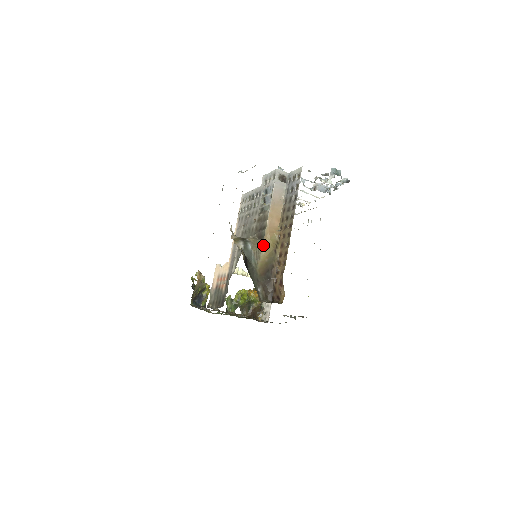
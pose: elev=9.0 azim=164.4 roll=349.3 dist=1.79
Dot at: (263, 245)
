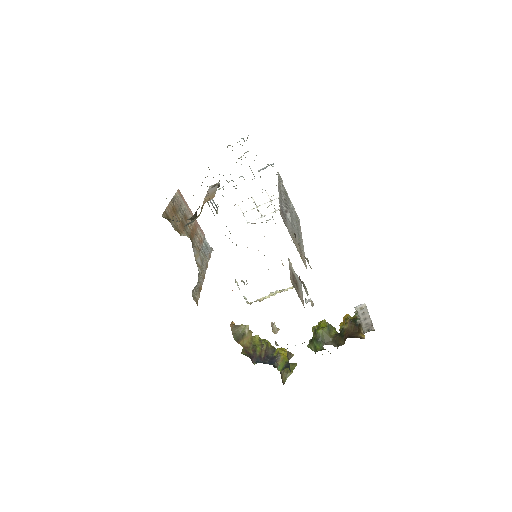
Dot at: occluded
